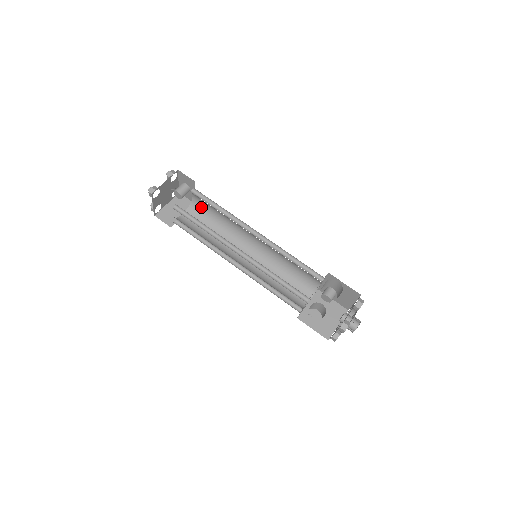
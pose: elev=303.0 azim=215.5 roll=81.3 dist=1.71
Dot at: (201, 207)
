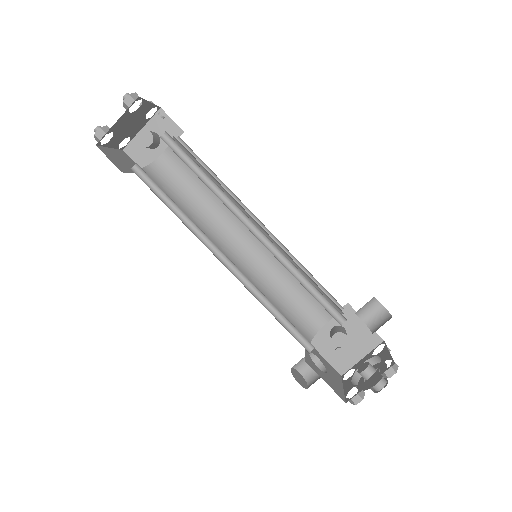
Dot at: (168, 174)
